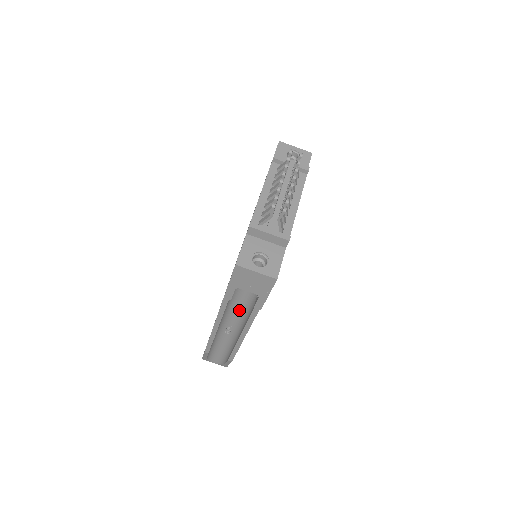
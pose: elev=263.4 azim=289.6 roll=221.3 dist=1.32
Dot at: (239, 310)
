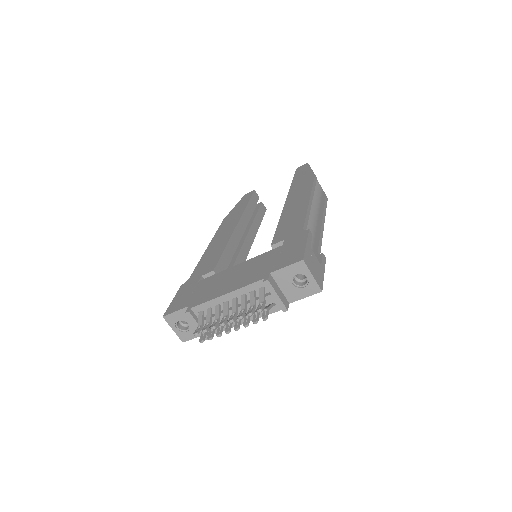
Dot at: occluded
